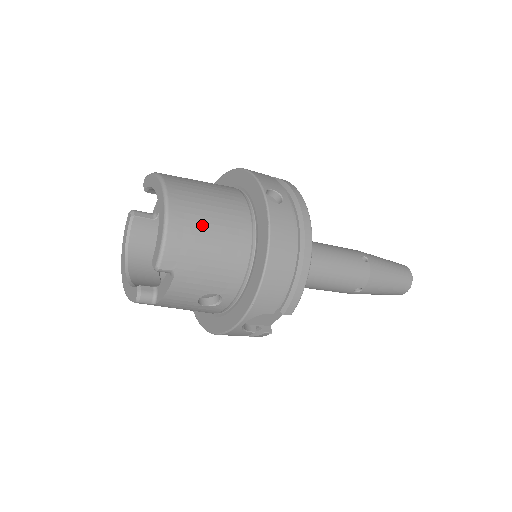
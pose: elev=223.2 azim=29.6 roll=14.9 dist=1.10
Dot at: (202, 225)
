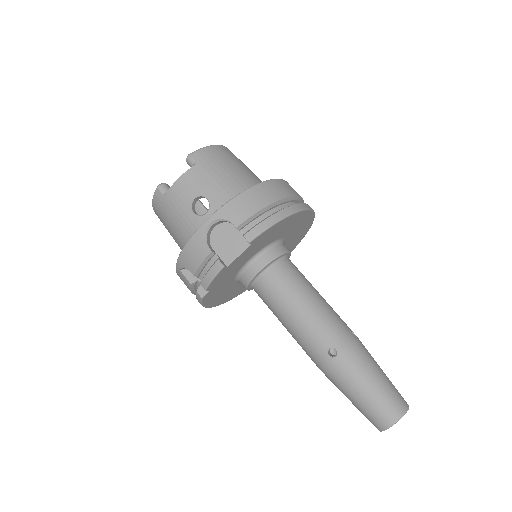
Dot at: (234, 162)
